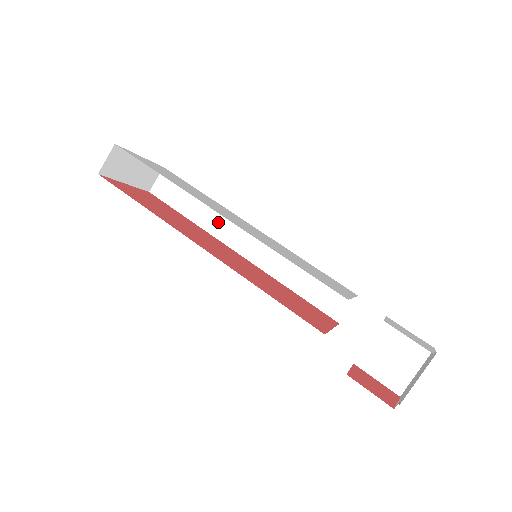
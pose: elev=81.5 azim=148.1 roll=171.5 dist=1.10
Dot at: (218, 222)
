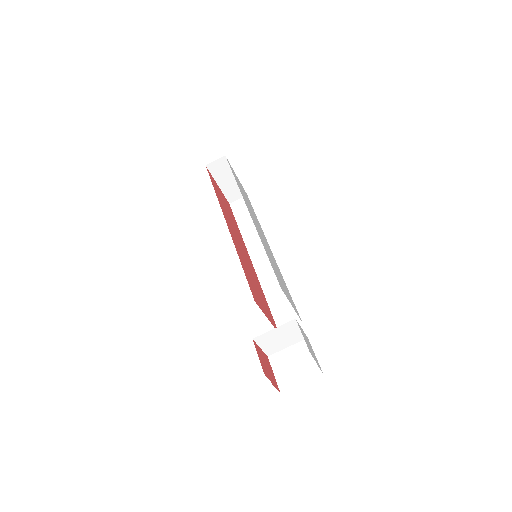
Dot at: (254, 238)
